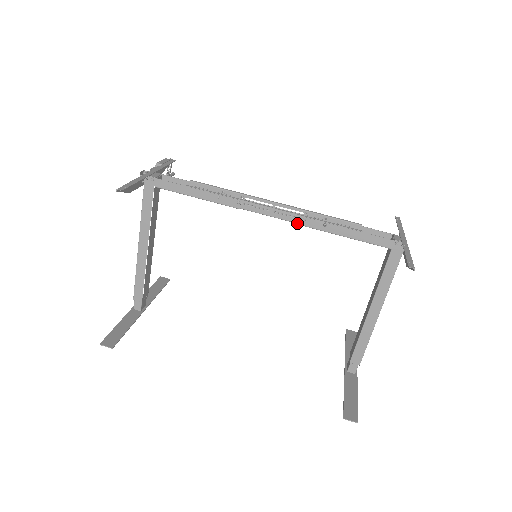
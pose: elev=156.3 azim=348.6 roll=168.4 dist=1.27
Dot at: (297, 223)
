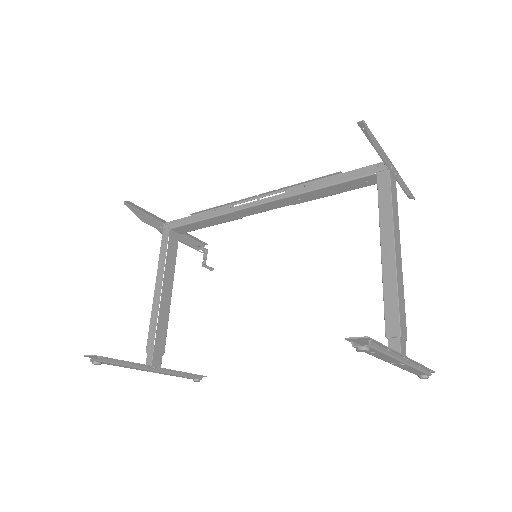
Dot at: (282, 198)
